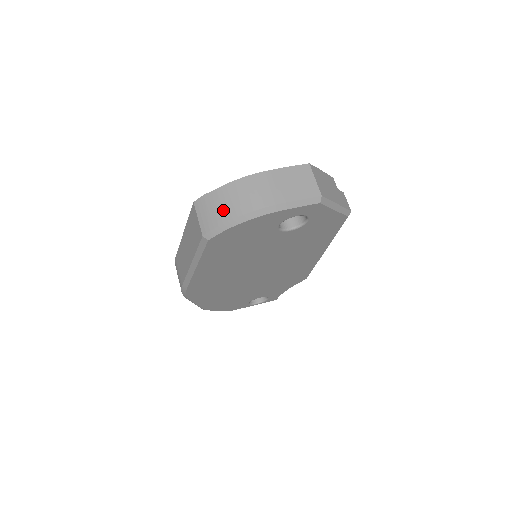
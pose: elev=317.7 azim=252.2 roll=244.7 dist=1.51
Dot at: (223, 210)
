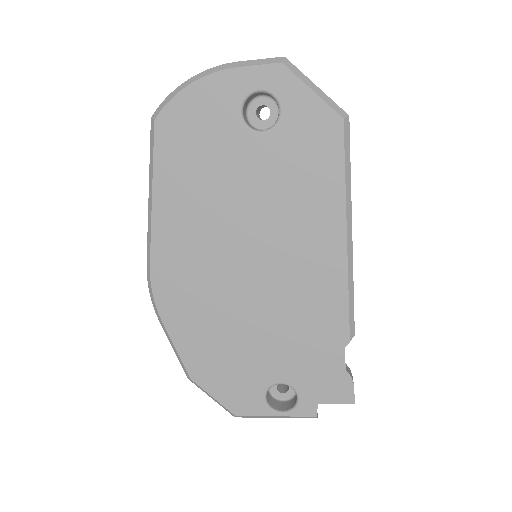
Dot at: occluded
